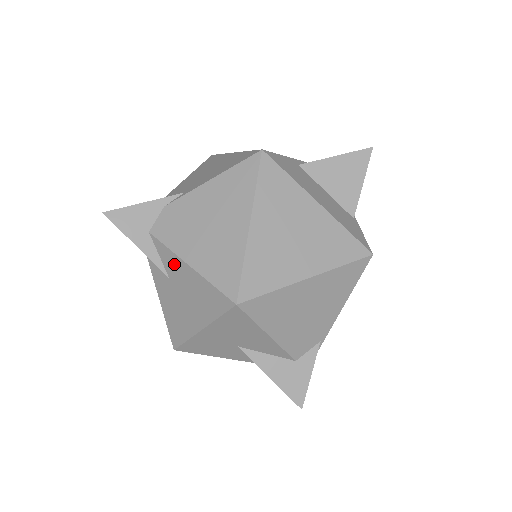
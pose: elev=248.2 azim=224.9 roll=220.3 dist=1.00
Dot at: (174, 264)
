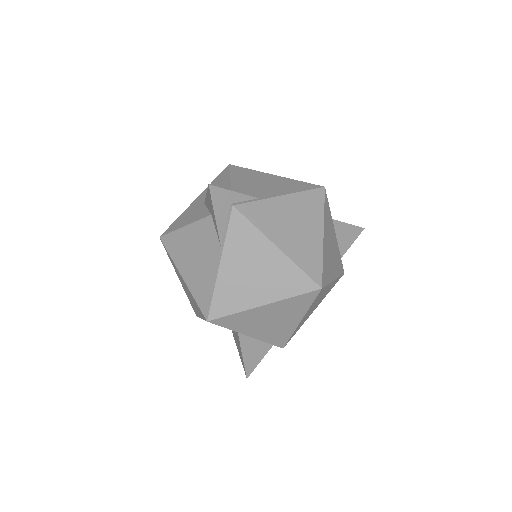
Dot at: occluded
